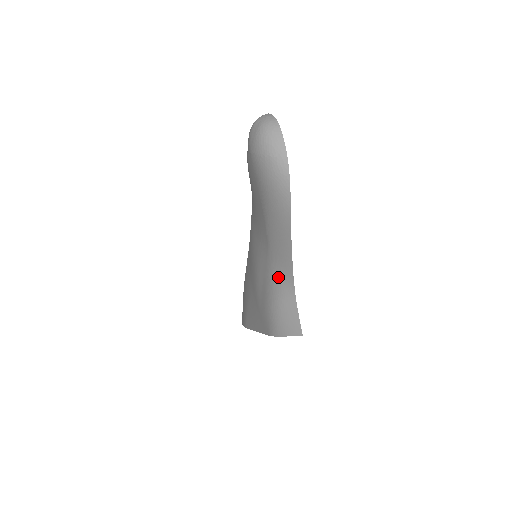
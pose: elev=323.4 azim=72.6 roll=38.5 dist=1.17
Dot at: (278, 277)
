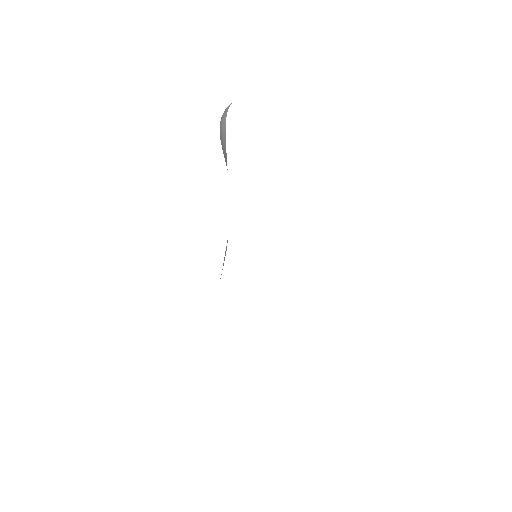
Dot at: occluded
